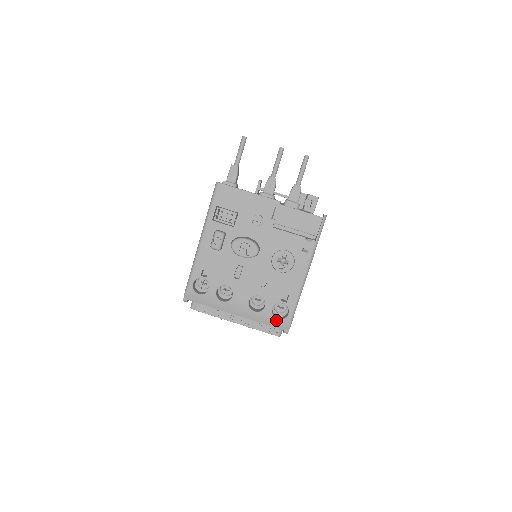
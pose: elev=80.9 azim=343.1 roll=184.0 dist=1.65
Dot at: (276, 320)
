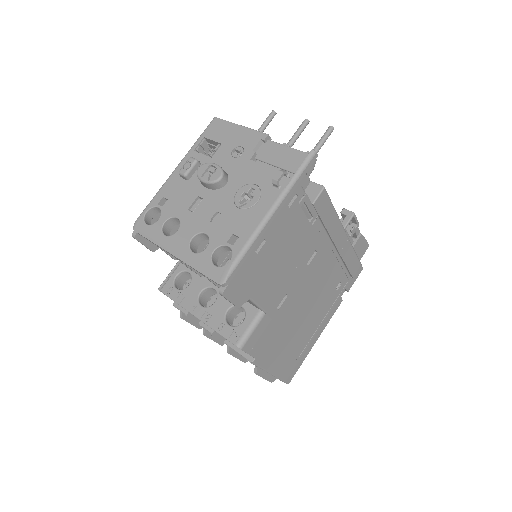
Dot at: (213, 267)
